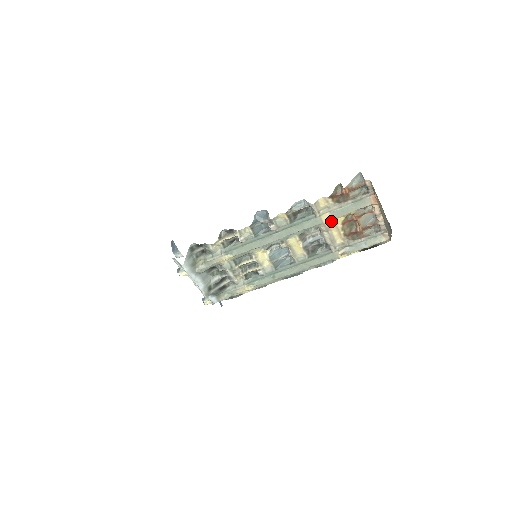
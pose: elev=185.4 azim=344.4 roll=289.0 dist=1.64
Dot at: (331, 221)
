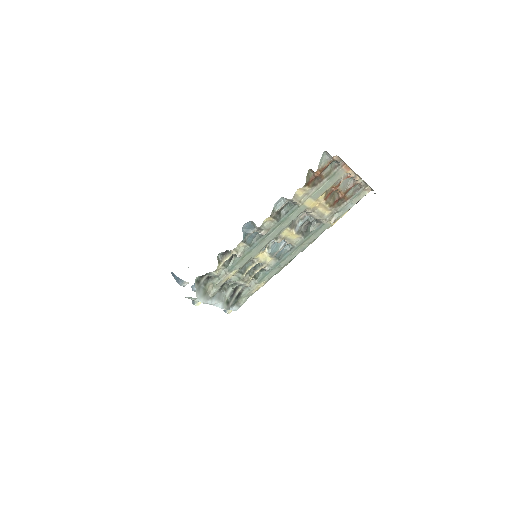
Dot at: (314, 202)
